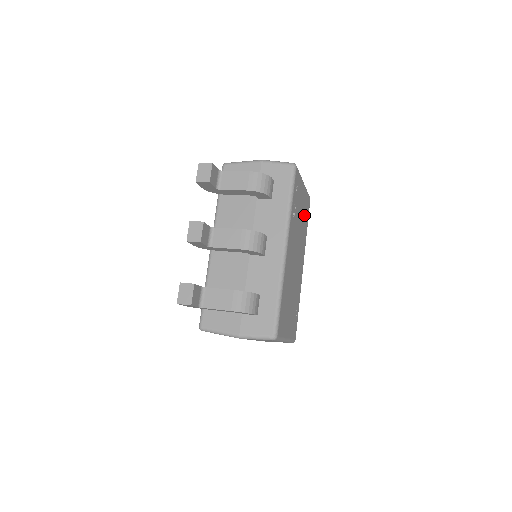
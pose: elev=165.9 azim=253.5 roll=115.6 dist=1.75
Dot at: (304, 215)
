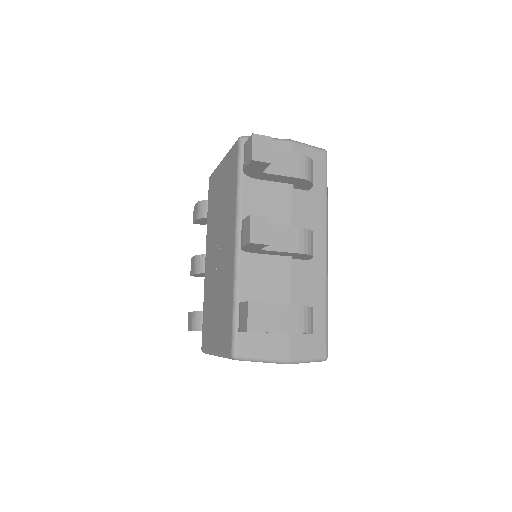
Dot at: occluded
